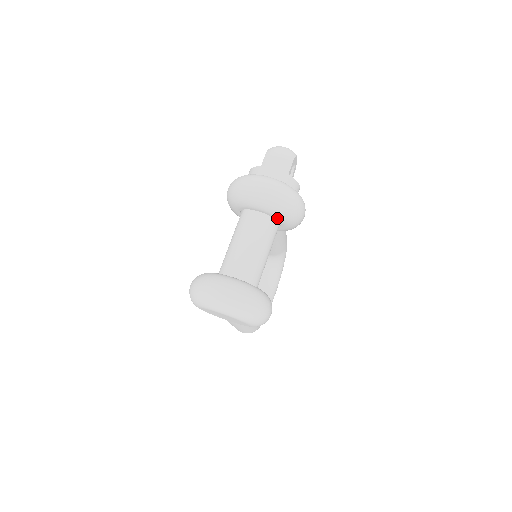
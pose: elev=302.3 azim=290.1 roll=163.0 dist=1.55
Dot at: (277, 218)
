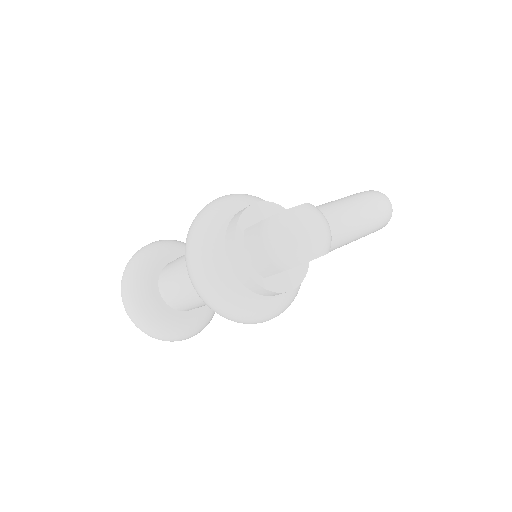
Dot at: occluded
